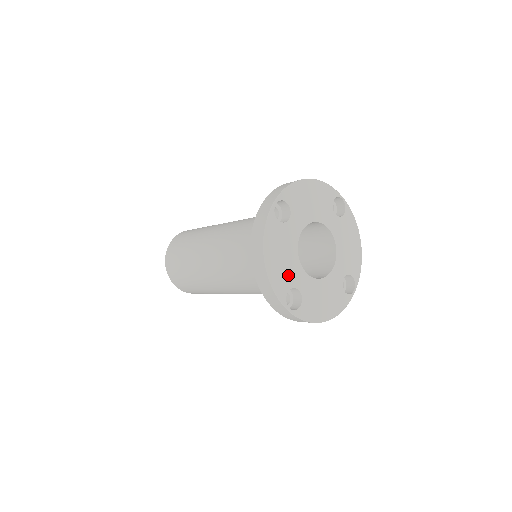
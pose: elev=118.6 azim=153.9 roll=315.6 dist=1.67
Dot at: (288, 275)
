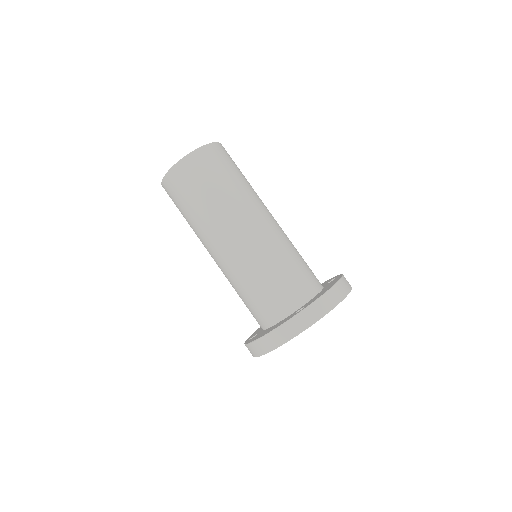
Dot at: occluded
